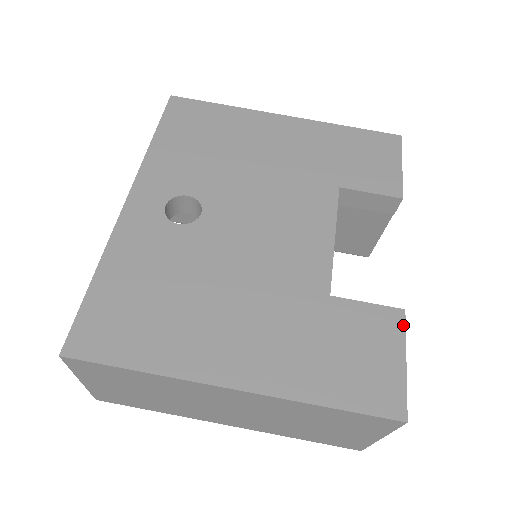
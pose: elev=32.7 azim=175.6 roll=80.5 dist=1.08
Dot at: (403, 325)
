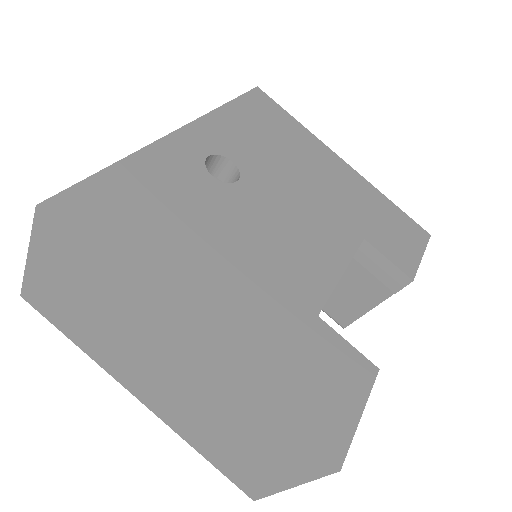
Dot at: (372, 381)
